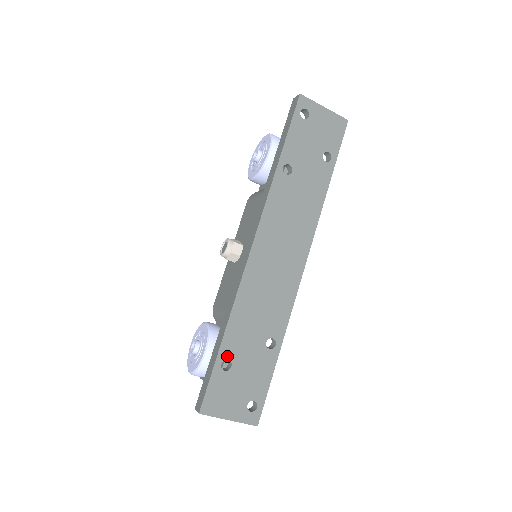
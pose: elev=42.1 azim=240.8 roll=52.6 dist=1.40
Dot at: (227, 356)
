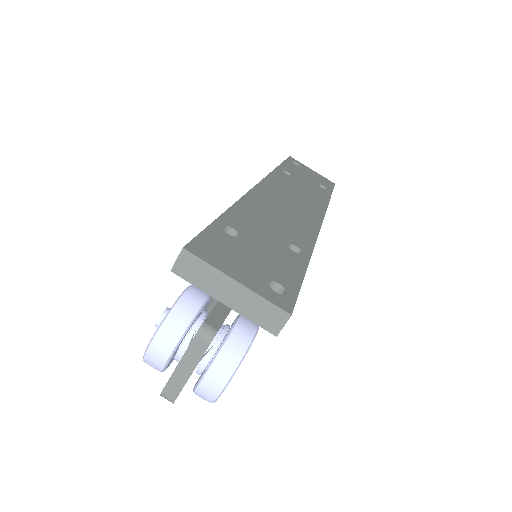
Dot at: (232, 226)
